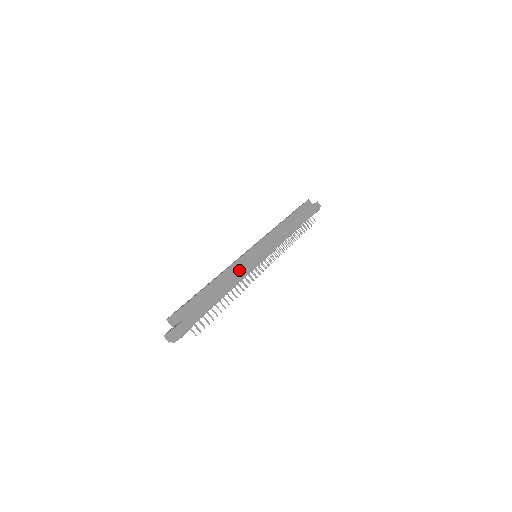
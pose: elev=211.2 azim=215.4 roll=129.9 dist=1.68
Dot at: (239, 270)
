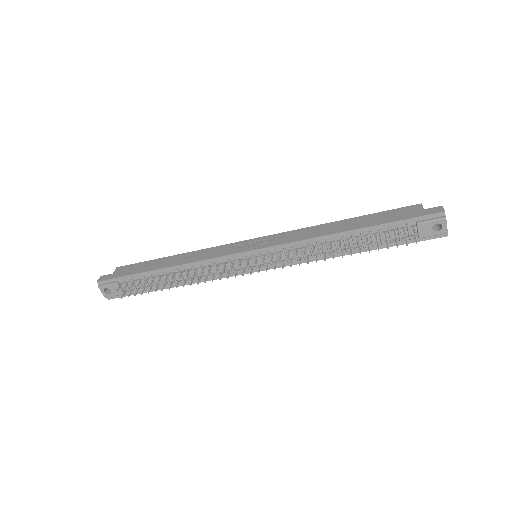
Dot at: (204, 254)
